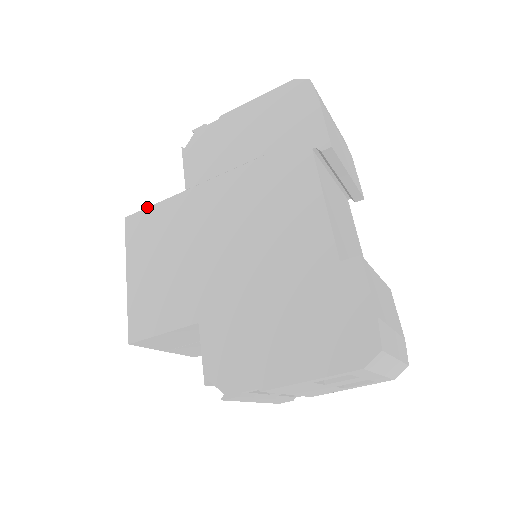
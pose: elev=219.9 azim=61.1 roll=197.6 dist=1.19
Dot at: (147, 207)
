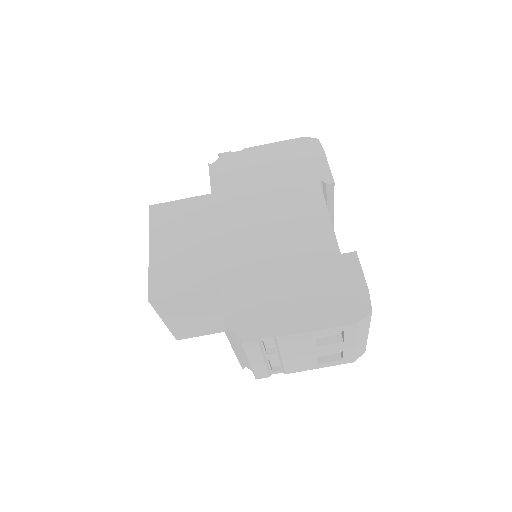
Dot at: occluded
